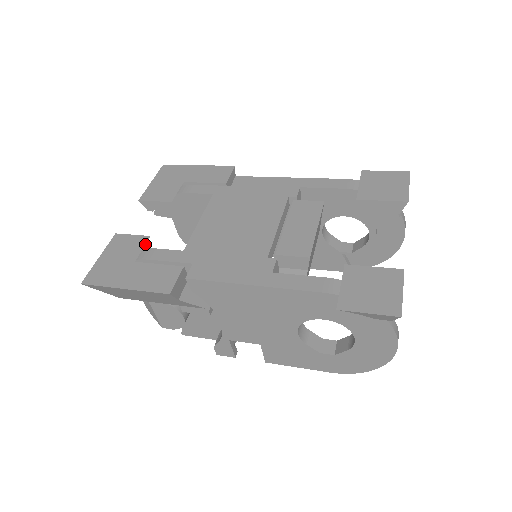
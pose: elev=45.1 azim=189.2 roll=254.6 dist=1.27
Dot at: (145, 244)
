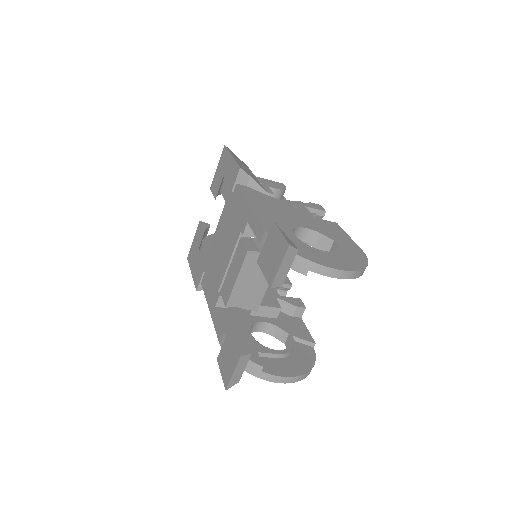
Dot at: (201, 240)
